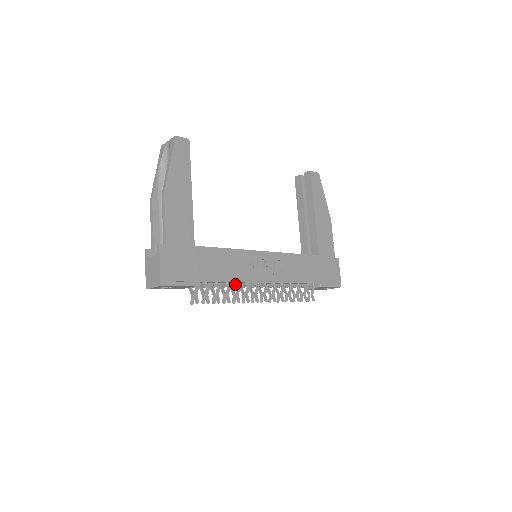
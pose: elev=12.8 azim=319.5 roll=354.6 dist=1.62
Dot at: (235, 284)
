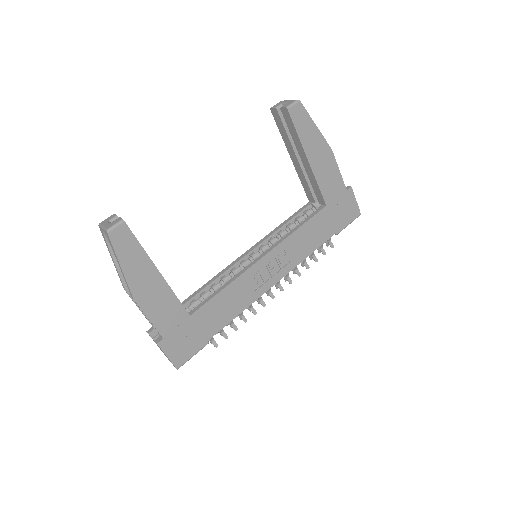
Dot at: (245, 308)
